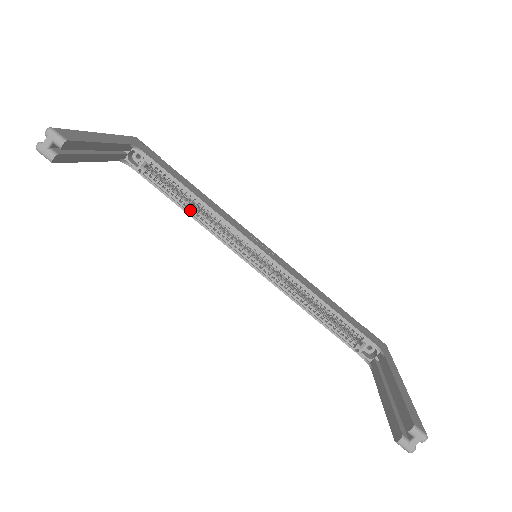
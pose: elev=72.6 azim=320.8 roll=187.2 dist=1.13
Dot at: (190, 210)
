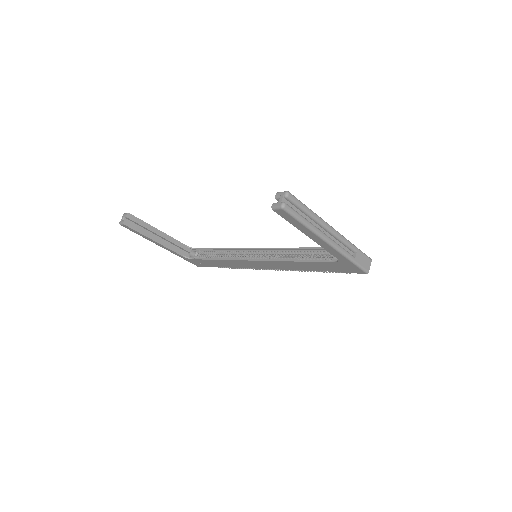
Dot at: (219, 258)
